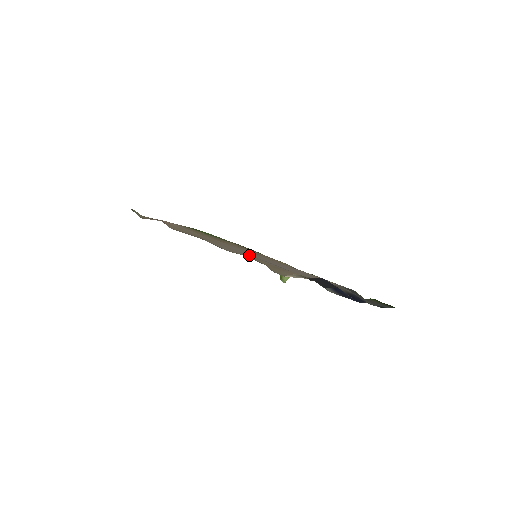
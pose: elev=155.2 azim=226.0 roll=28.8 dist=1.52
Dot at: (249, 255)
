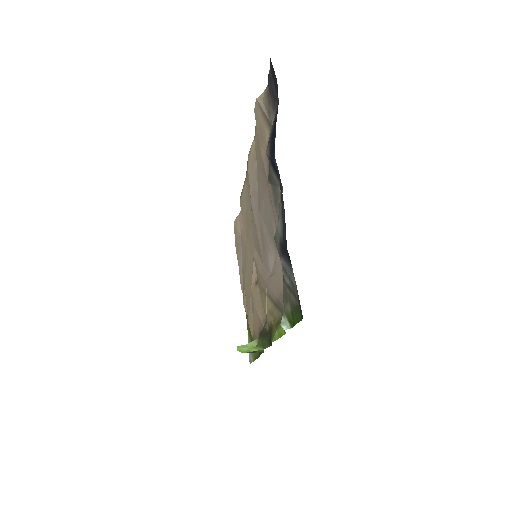
Dot at: (254, 220)
